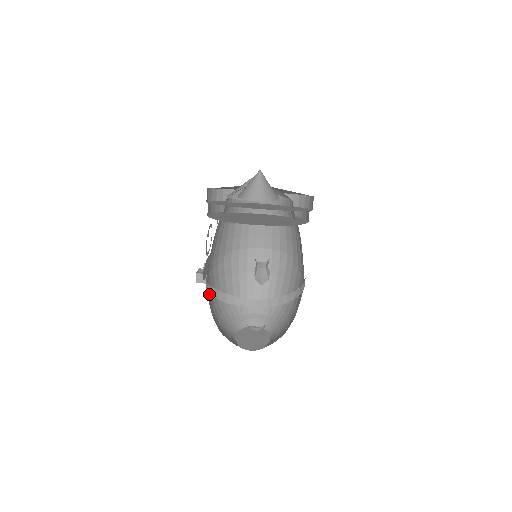
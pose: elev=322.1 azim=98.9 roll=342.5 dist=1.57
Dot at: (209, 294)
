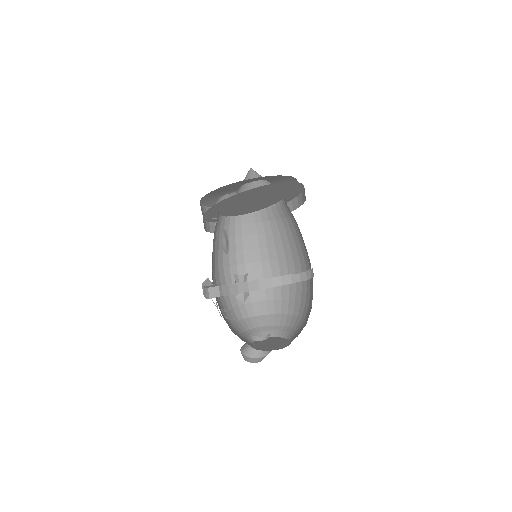
Dot at: occluded
